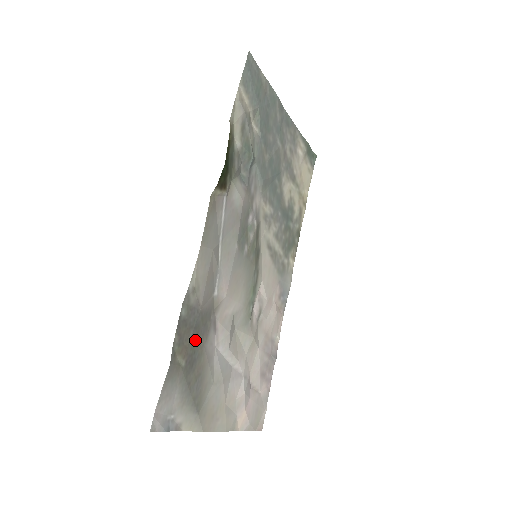
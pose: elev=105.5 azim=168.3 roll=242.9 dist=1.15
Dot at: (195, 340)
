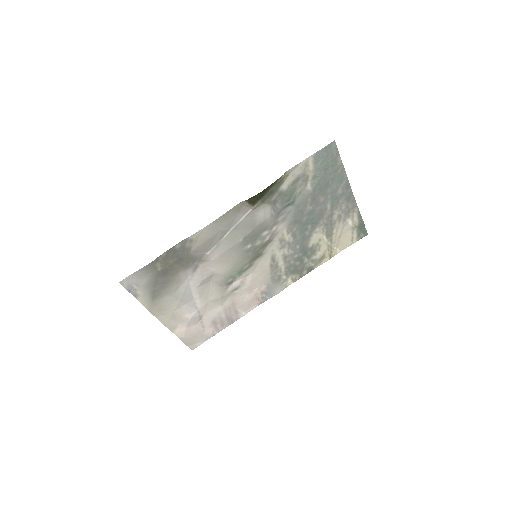
Dot at: (175, 264)
